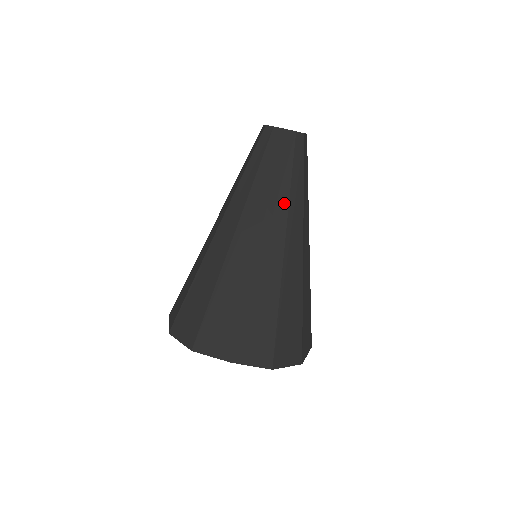
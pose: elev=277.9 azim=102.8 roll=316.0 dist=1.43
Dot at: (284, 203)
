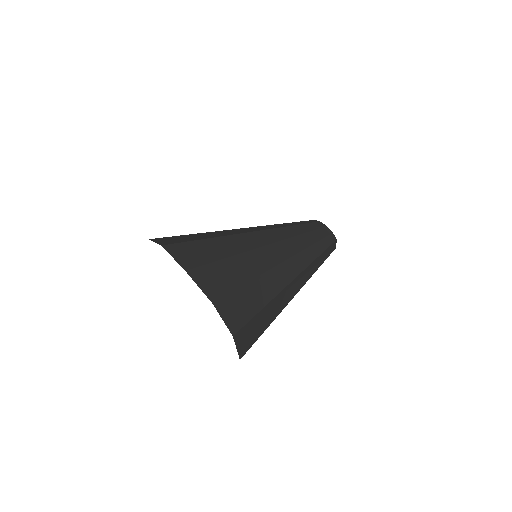
Dot at: (301, 247)
